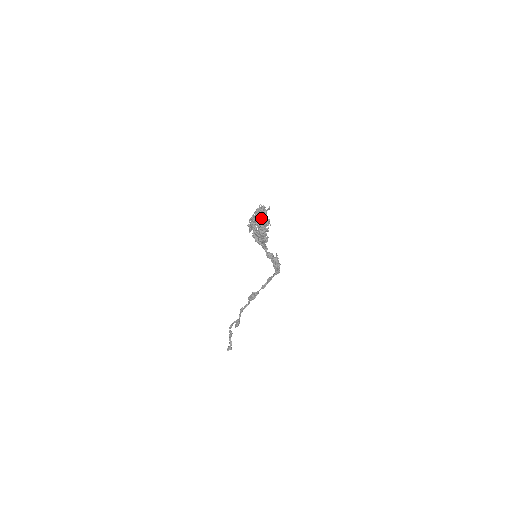
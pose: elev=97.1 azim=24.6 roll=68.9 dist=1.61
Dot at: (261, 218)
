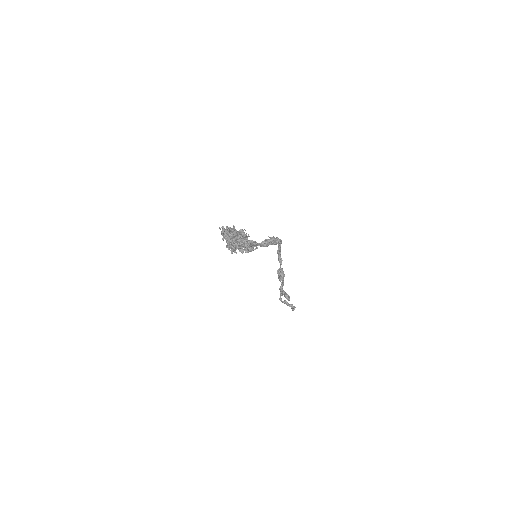
Dot at: (235, 237)
